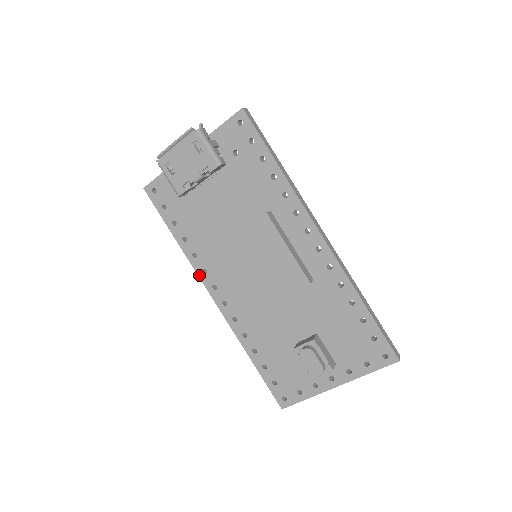
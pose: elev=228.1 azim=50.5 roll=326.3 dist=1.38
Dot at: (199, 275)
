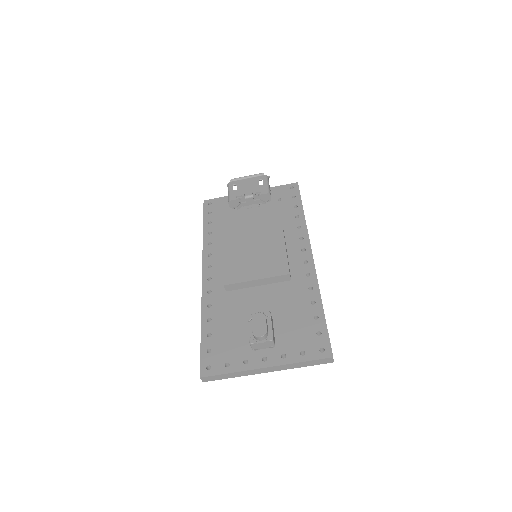
Dot at: (203, 256)
